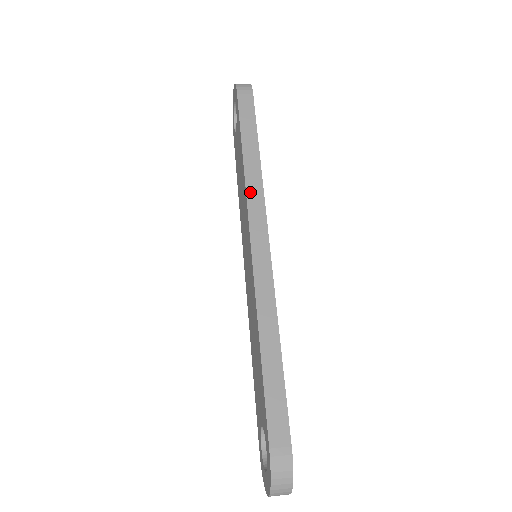
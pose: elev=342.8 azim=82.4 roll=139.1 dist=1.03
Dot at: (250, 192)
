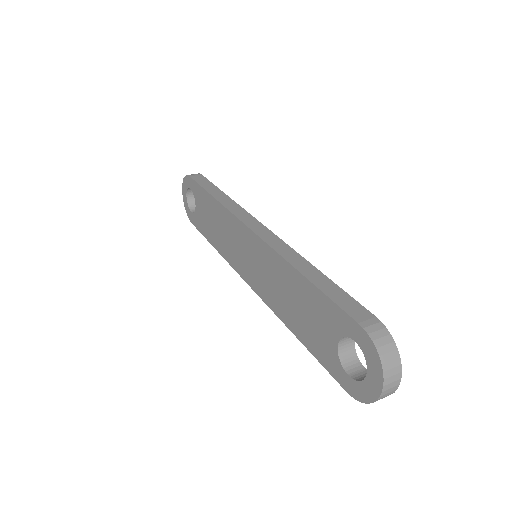
Dot at: (232, 209)
